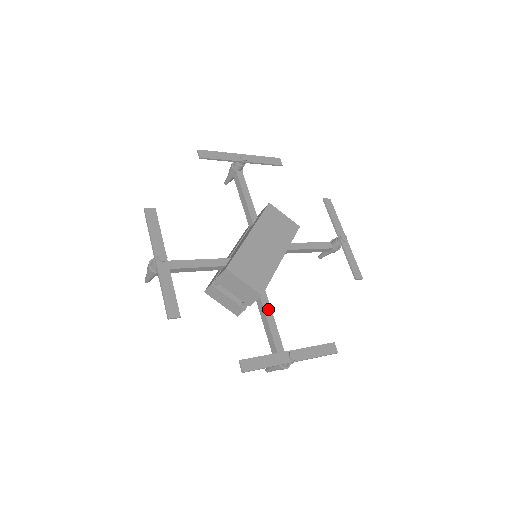
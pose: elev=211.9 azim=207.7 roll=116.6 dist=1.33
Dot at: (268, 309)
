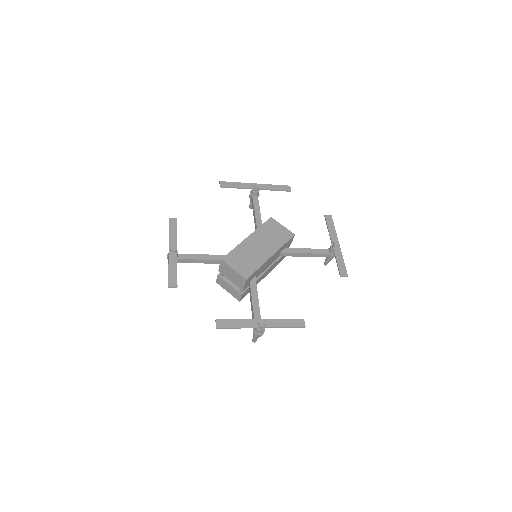
Dot at: (255, 292)
